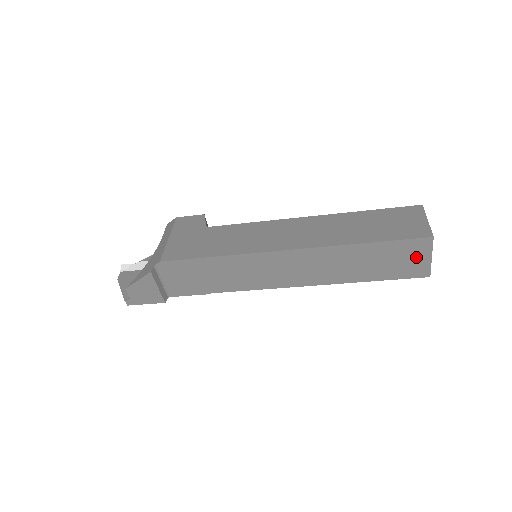
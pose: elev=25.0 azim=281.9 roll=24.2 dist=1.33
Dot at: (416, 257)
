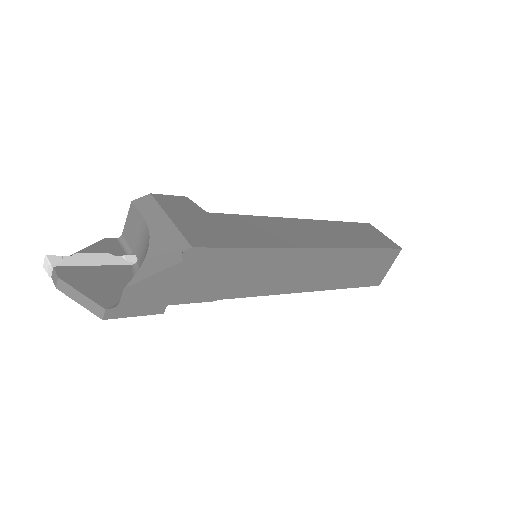
Dot at: (384, 266)
